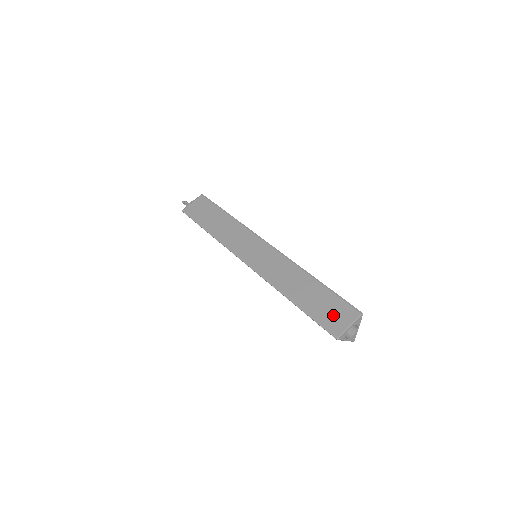
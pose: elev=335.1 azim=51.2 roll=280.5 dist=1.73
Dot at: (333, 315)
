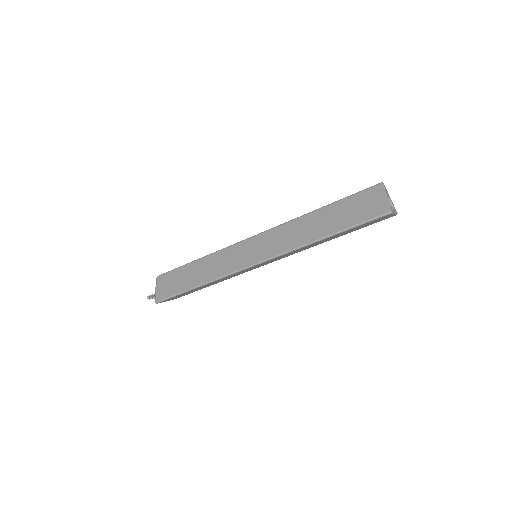
Dot at: (366, 207)
